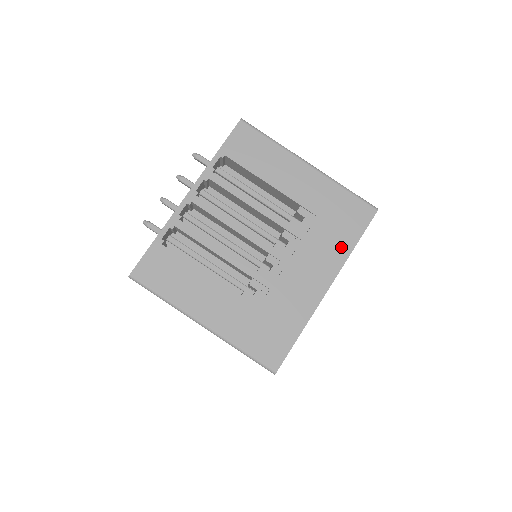
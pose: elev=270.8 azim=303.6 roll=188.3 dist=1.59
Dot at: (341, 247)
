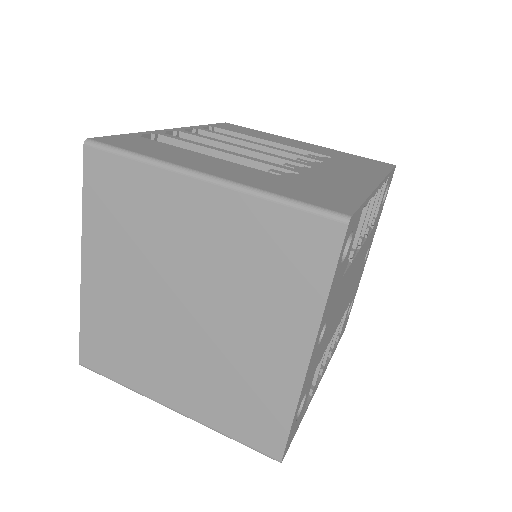
Dot at: (373, 171)
